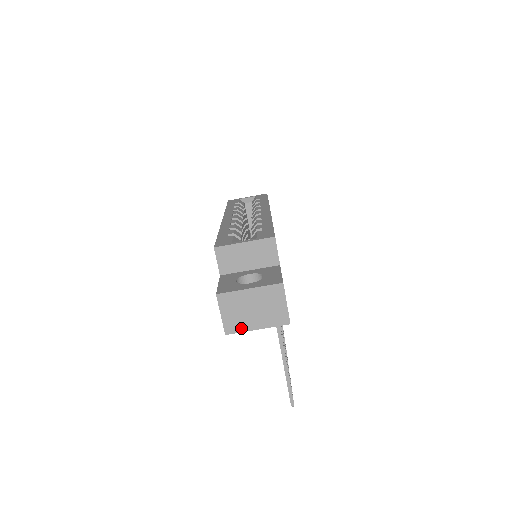
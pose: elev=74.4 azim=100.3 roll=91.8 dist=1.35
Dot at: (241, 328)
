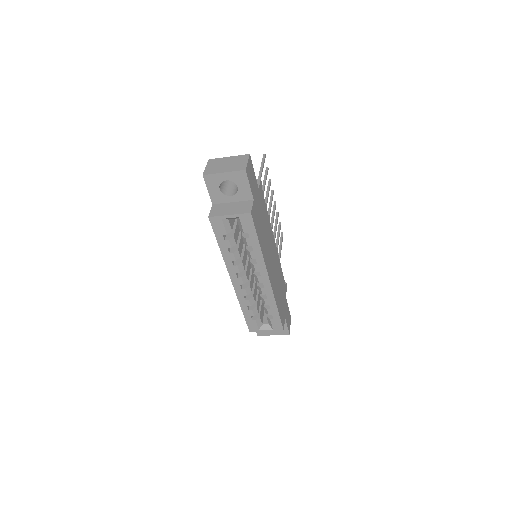
Dot at: occluded
